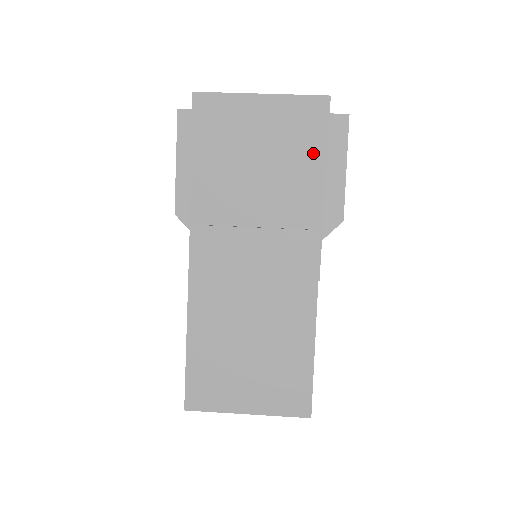
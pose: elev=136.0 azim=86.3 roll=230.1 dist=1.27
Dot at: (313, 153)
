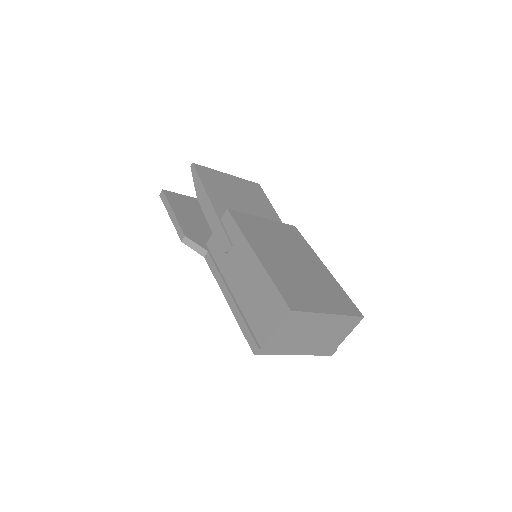
Dot at: (265, 202)
